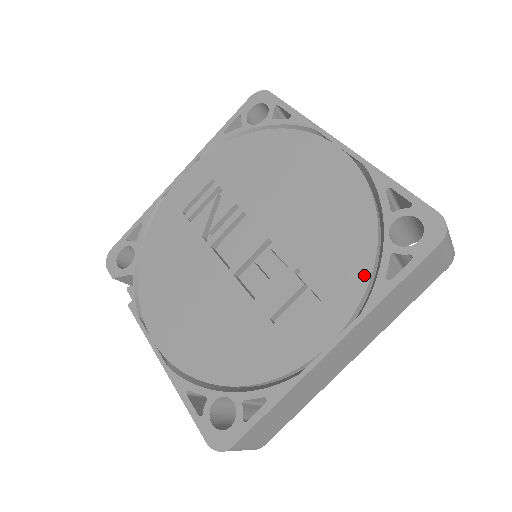
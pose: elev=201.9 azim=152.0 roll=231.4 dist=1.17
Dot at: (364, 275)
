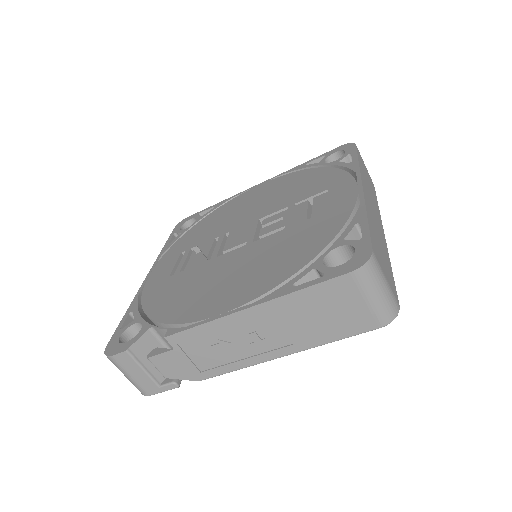
Dot at: (337, 172)
